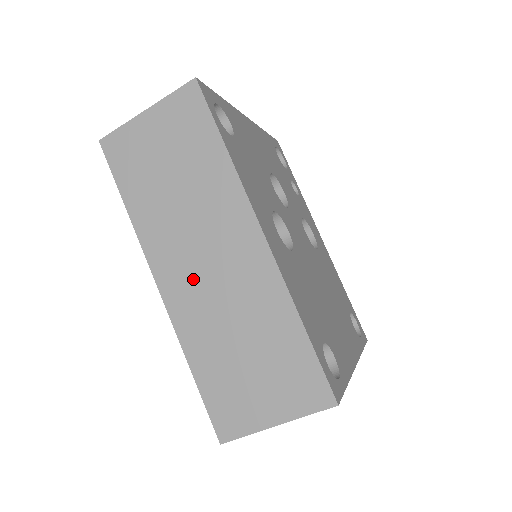
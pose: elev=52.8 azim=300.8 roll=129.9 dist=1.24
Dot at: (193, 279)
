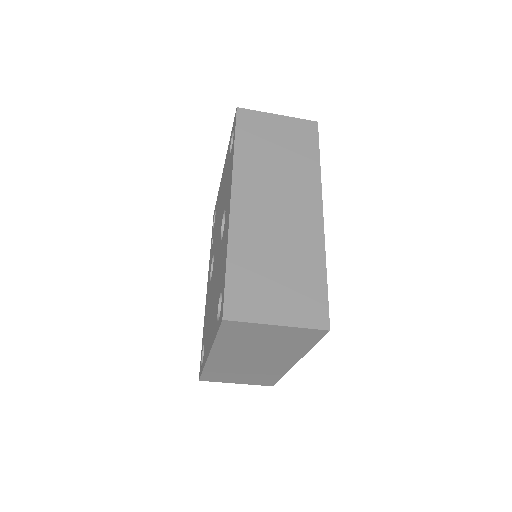
Dot at: (261, 208)
